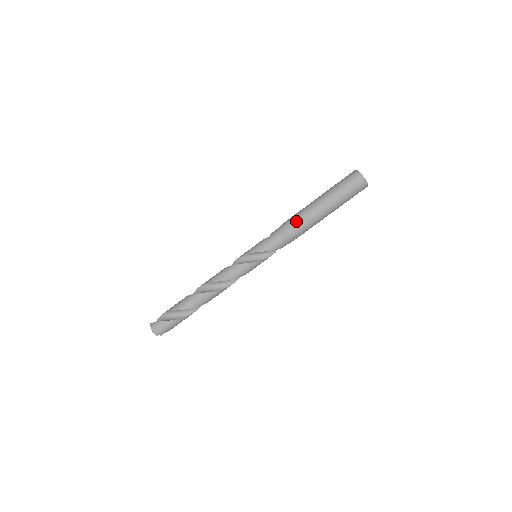
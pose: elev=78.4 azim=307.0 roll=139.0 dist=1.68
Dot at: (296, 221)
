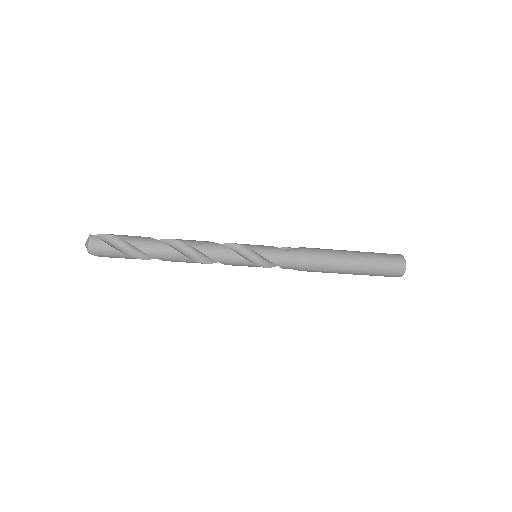
Dot at: (321, 258)
